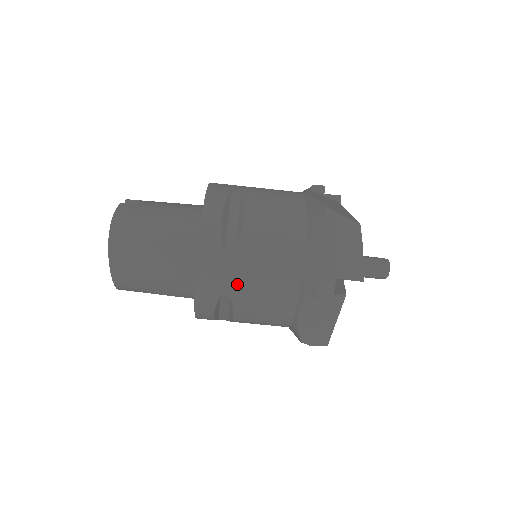
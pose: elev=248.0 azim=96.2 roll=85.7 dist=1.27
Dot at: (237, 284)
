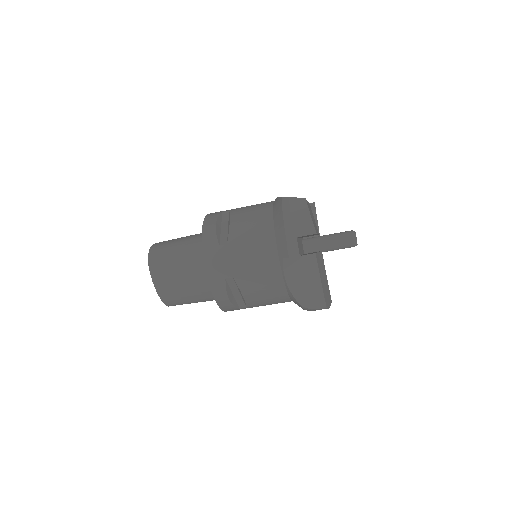
Dot at: (234, 265)
